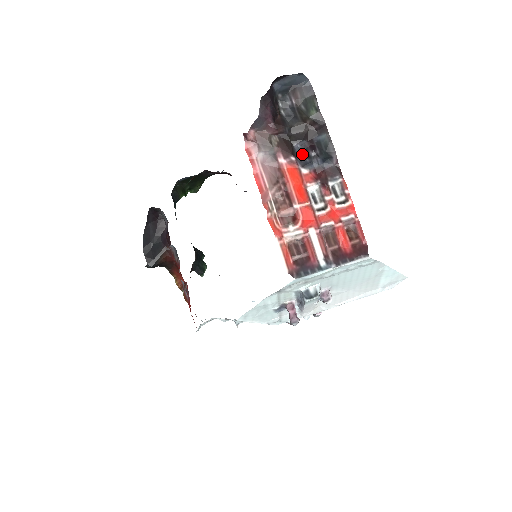
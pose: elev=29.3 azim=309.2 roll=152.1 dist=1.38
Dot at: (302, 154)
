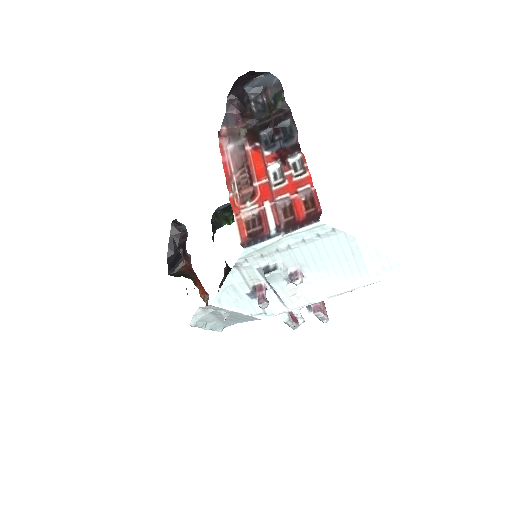
Dot at: (268, 140)
